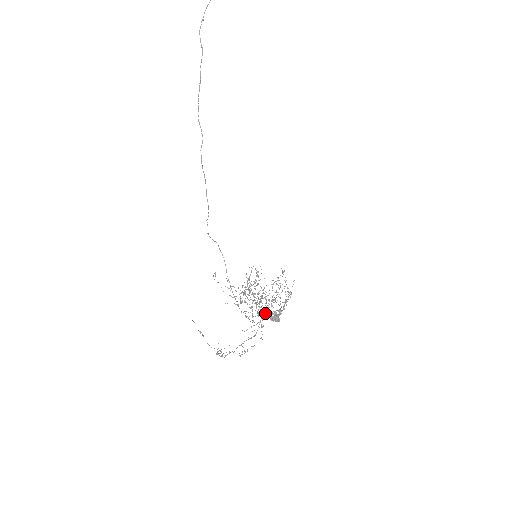
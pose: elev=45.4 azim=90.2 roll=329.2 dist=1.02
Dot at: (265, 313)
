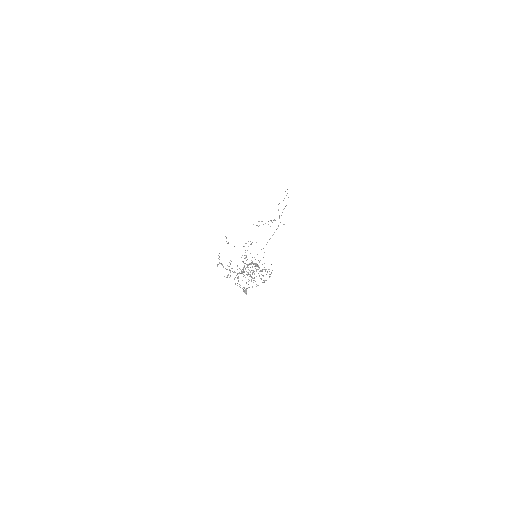
Dot at: (239, 286)
